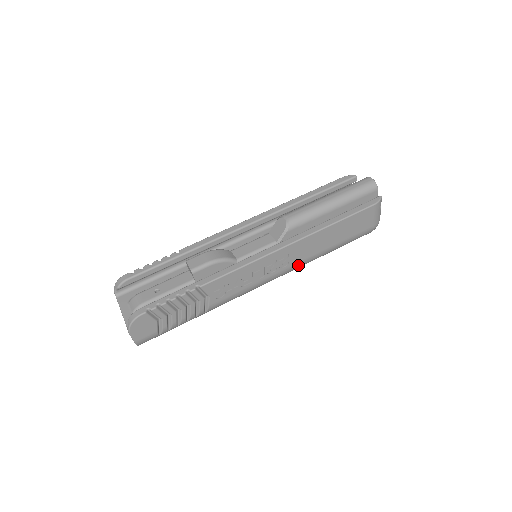
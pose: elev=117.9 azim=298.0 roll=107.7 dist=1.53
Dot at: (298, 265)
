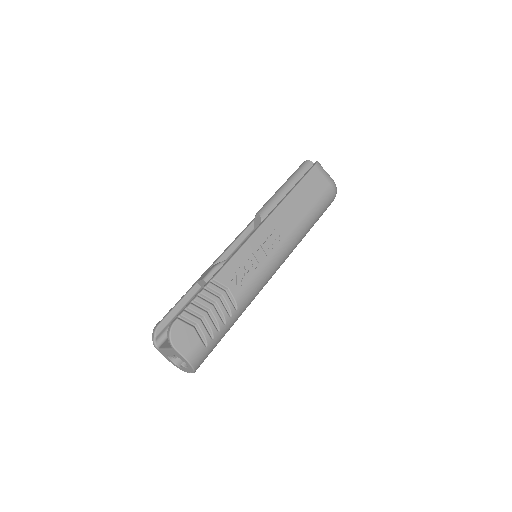
Dot at: (291, 238)
